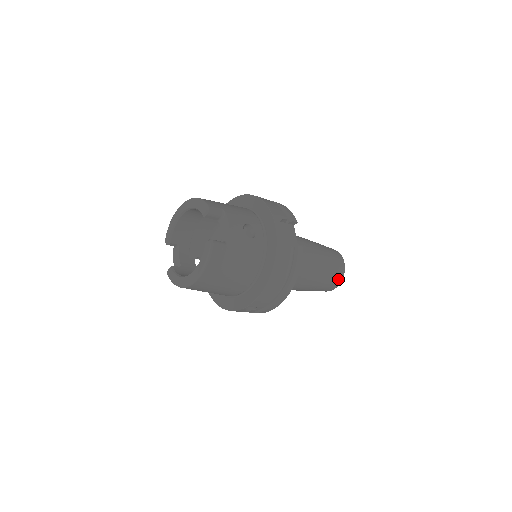
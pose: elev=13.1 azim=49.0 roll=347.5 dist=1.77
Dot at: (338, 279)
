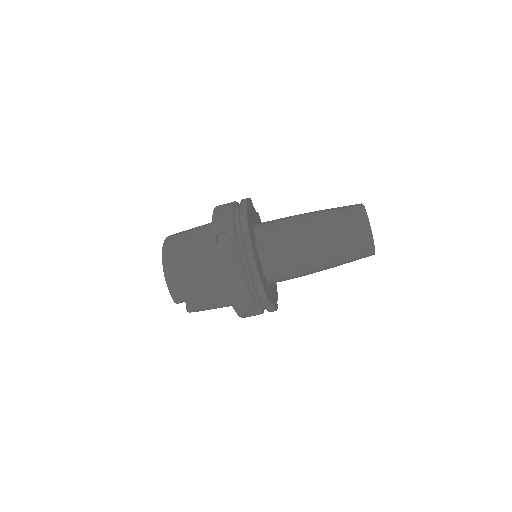
Dot at: (355, 207)
